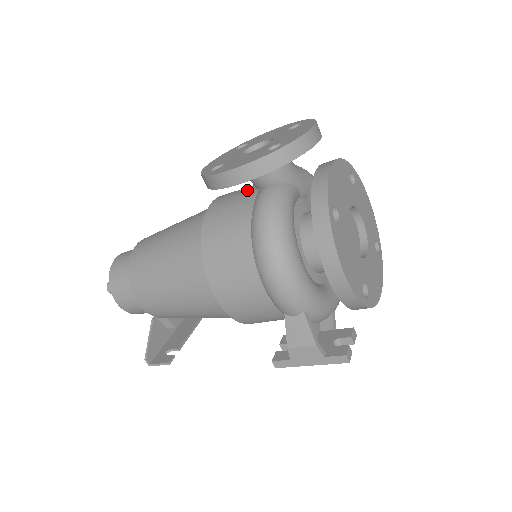
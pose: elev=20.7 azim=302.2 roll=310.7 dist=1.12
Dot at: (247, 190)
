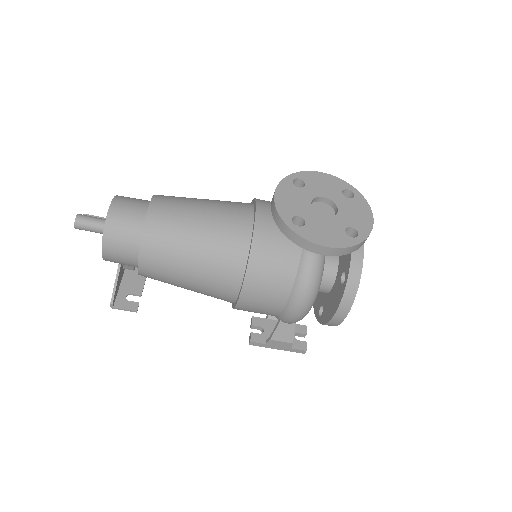
Dot at: occluded
